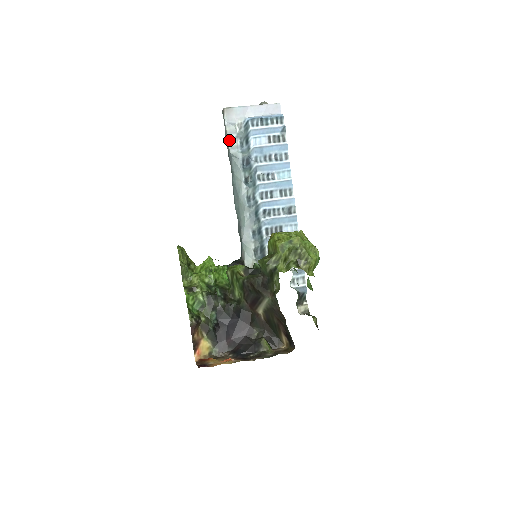
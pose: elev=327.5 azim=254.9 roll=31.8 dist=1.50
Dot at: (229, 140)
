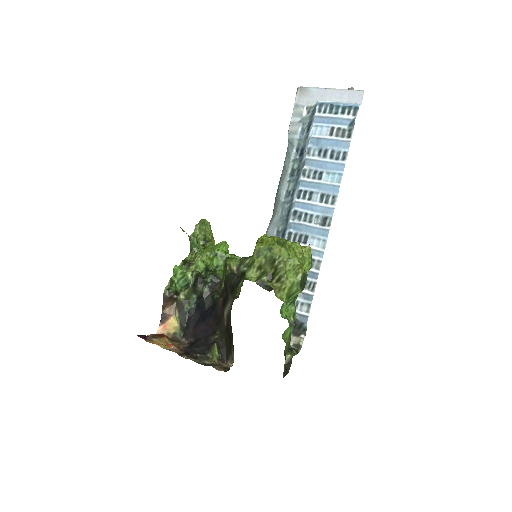
Dot at: (291, 123)
